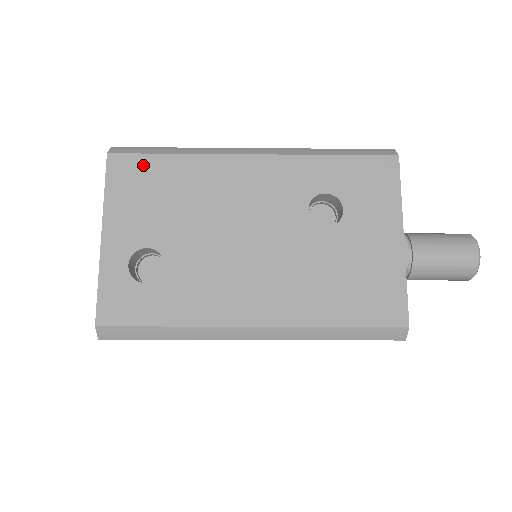
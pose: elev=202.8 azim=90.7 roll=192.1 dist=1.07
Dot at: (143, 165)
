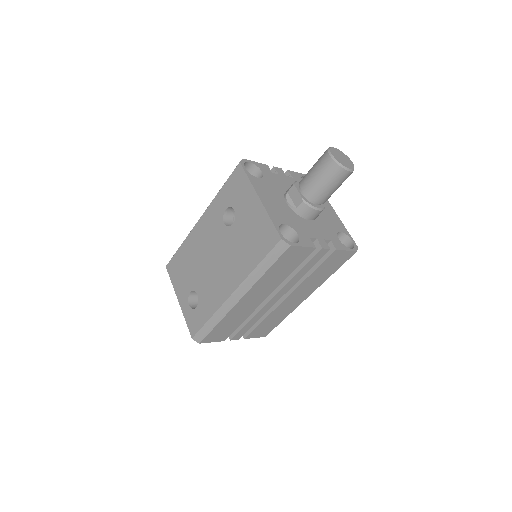
Dot at: (175, 260)
